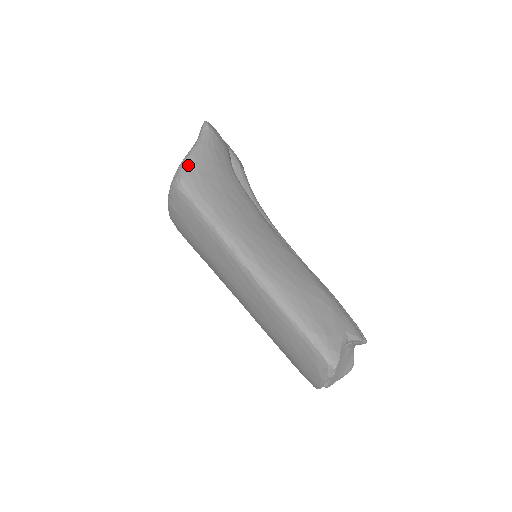
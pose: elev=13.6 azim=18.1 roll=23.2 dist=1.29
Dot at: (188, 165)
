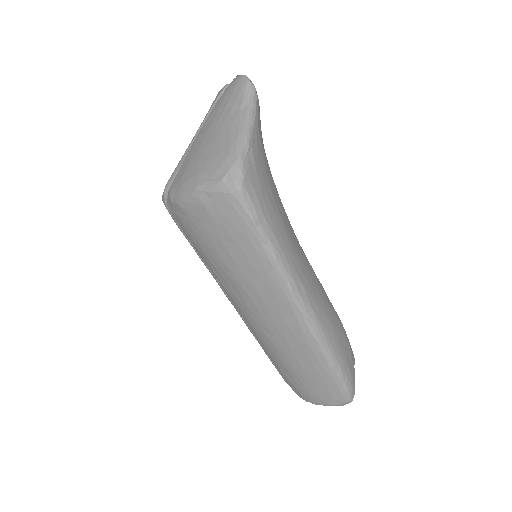
Dot at: (248, 162)
